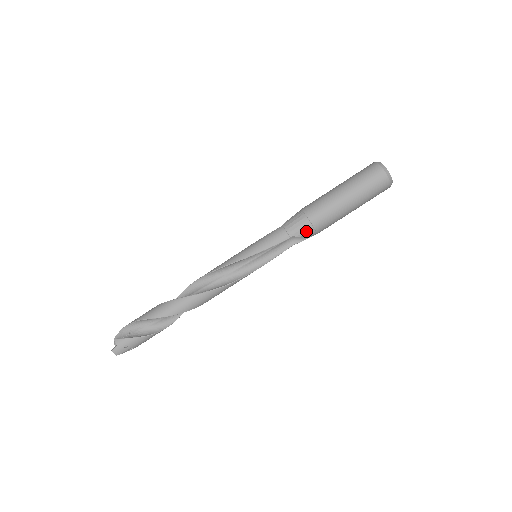
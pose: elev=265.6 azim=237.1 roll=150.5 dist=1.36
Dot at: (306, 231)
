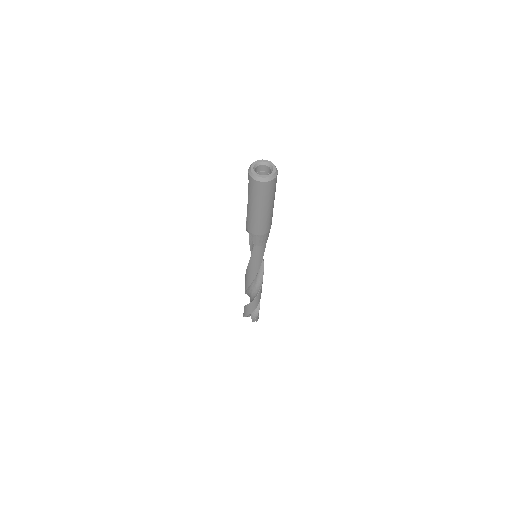
Dot at: (269, 232)
